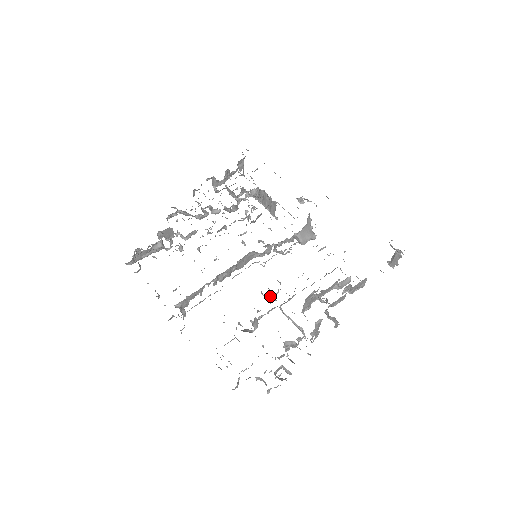
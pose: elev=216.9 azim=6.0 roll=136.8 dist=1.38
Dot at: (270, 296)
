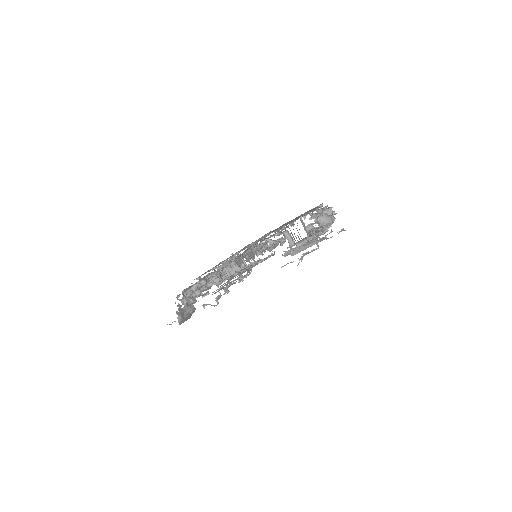
Dot at: (283, 241)
